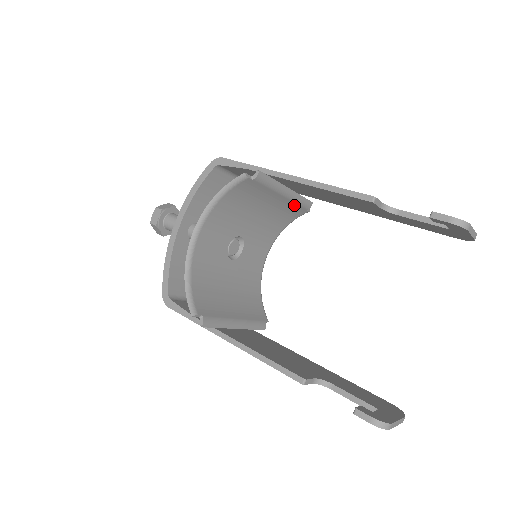
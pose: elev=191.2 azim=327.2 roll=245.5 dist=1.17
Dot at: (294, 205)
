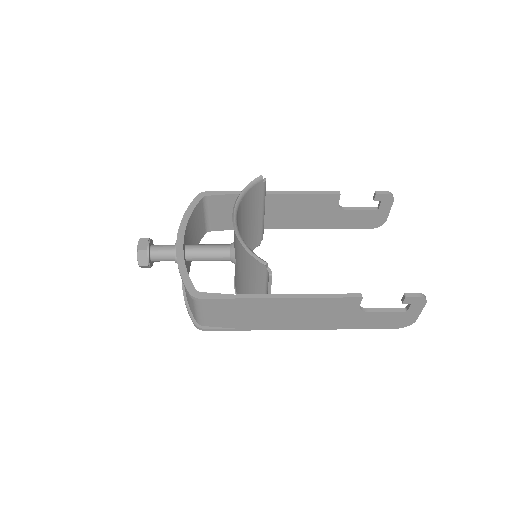
Dot at: (259, 231)
